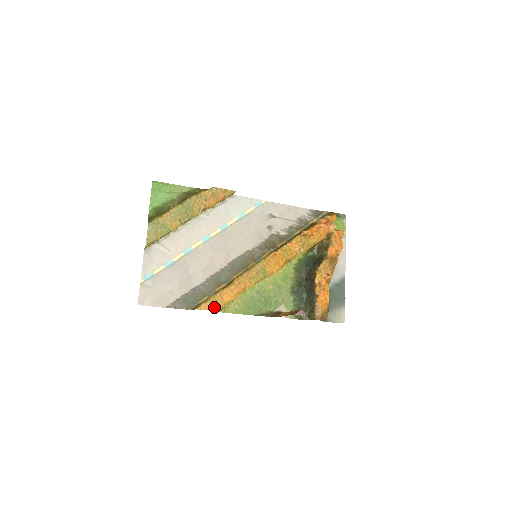
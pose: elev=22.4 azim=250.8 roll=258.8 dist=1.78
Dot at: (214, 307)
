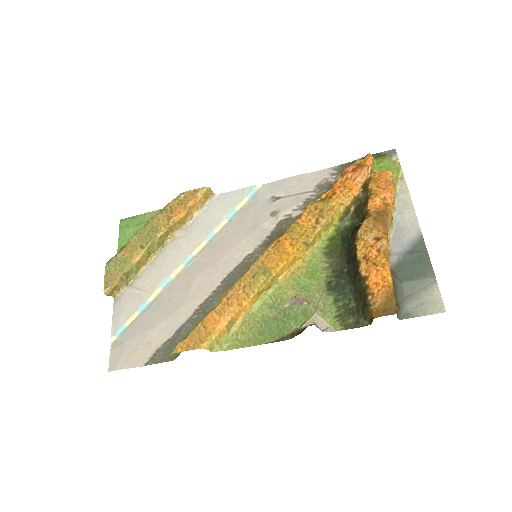
Dot at: (195, 344)
